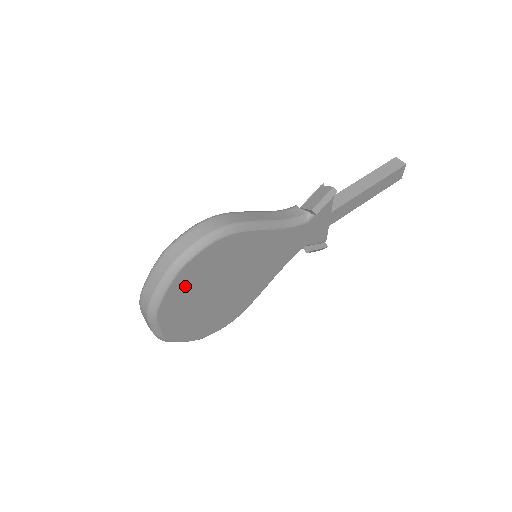
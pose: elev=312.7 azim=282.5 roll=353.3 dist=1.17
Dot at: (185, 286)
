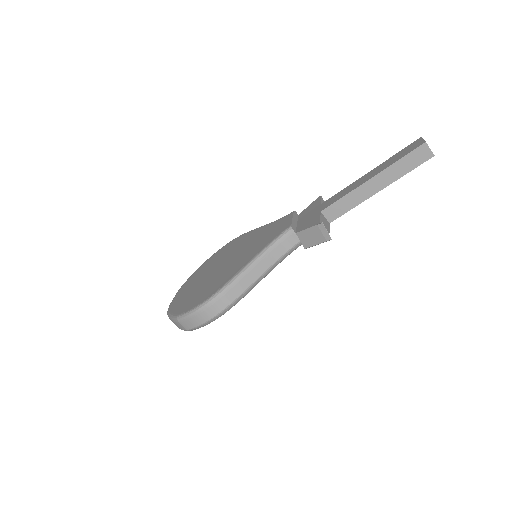
Dot at: occluded
